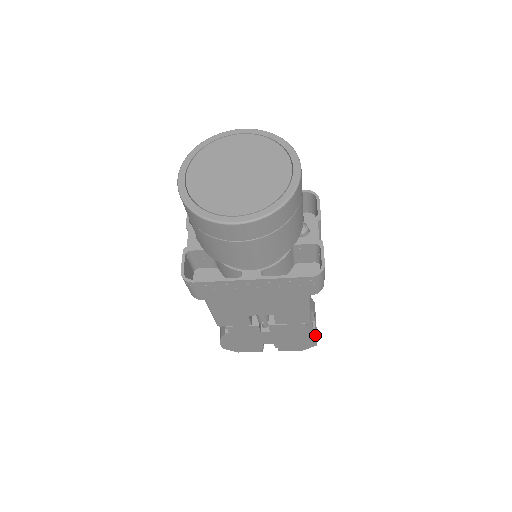
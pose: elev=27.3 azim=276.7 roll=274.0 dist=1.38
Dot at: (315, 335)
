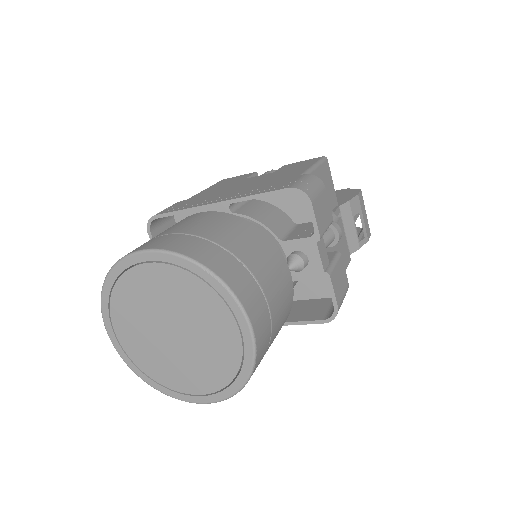
Dot at: (364, 241)
